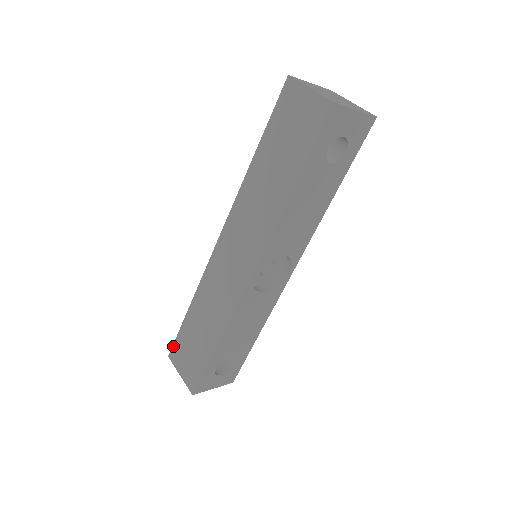
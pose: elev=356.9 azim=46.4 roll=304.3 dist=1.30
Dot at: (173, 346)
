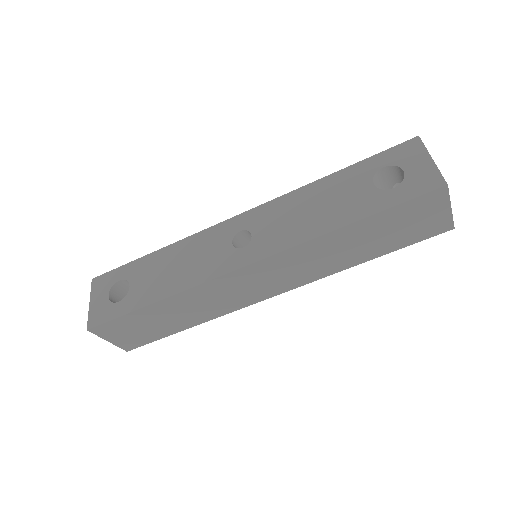
Dot at: (104, 325)
